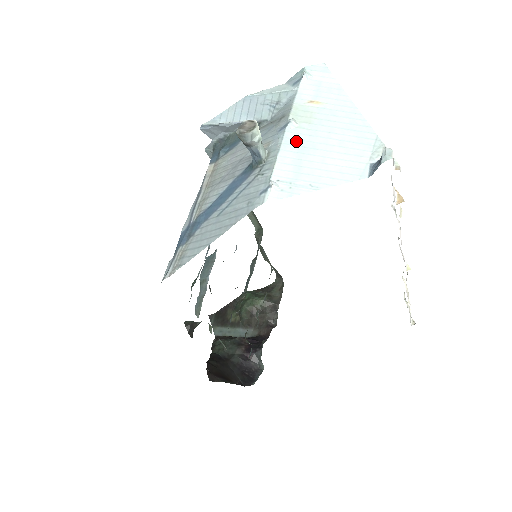
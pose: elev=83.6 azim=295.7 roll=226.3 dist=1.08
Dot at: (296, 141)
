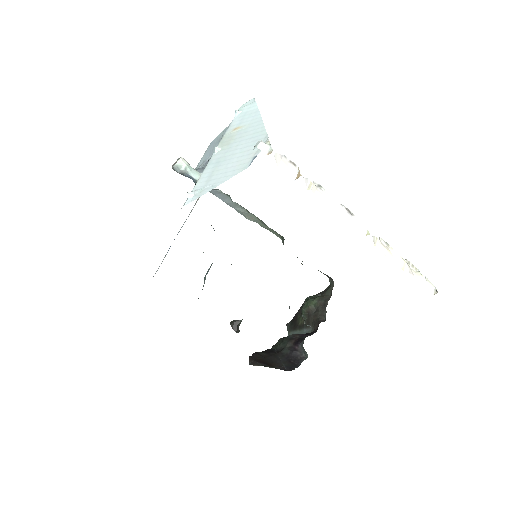
Dot at: (215, 160)
